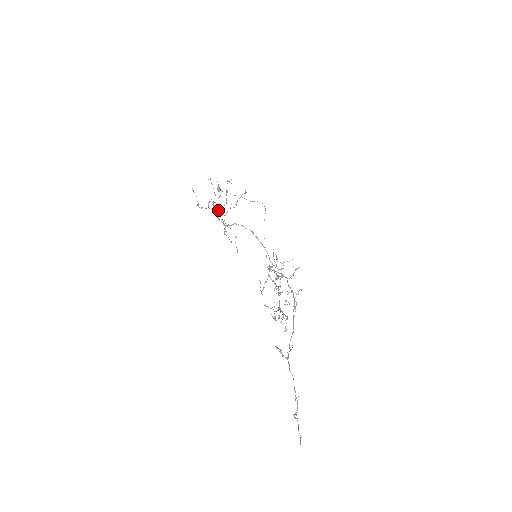
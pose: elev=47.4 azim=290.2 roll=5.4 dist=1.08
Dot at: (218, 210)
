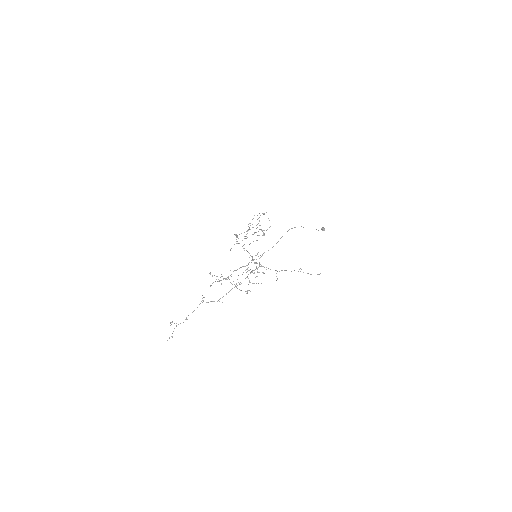
Dot at: (246, 231)
